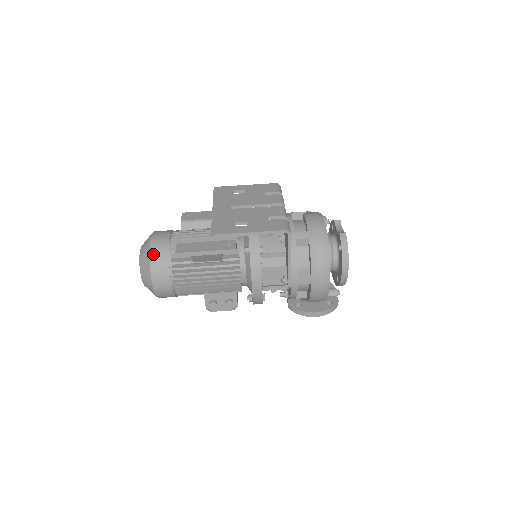
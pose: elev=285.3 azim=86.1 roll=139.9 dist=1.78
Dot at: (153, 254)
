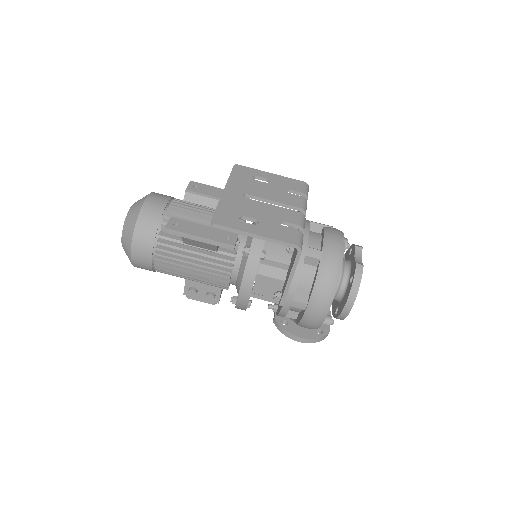
Dot at: (141, 219)
